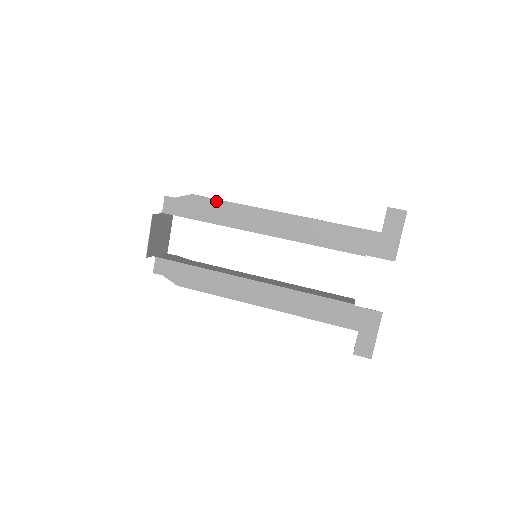
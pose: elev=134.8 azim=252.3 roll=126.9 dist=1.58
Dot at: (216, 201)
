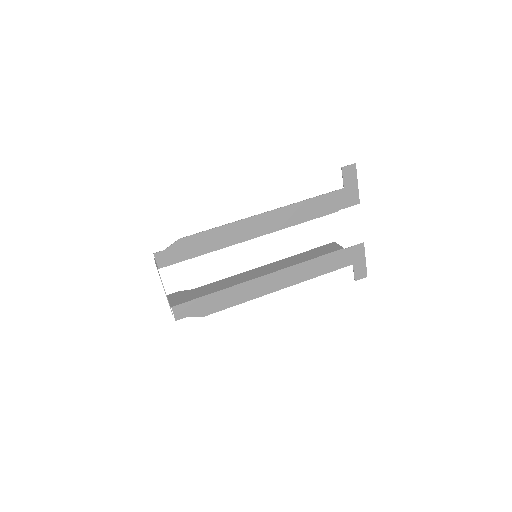
Dot at: (205, 233)
